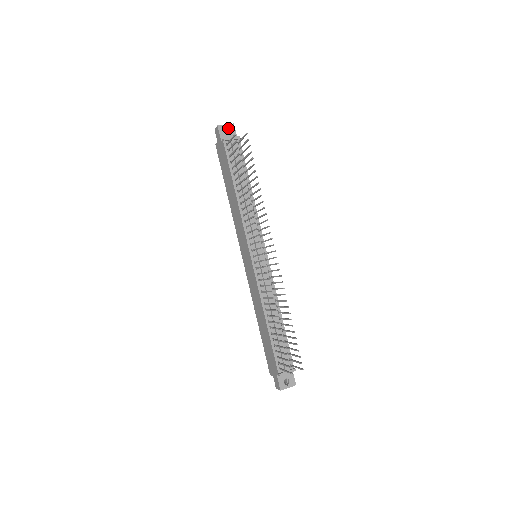
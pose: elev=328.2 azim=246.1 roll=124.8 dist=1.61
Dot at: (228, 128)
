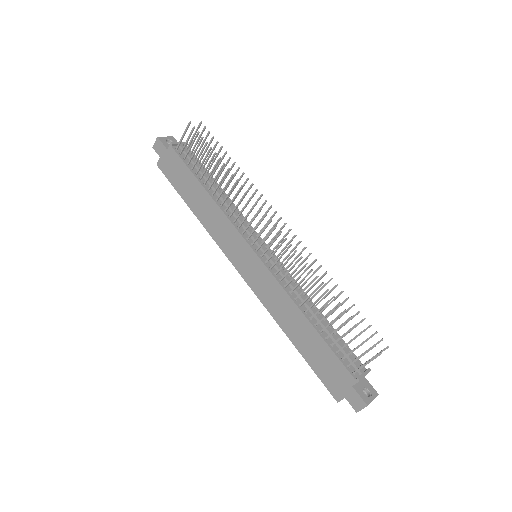
Dot at: (169, 140)
